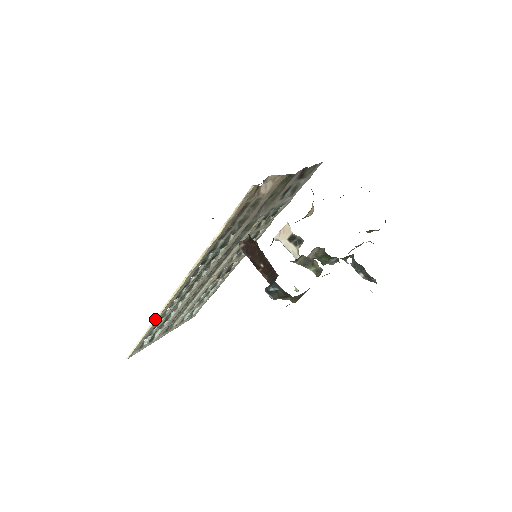
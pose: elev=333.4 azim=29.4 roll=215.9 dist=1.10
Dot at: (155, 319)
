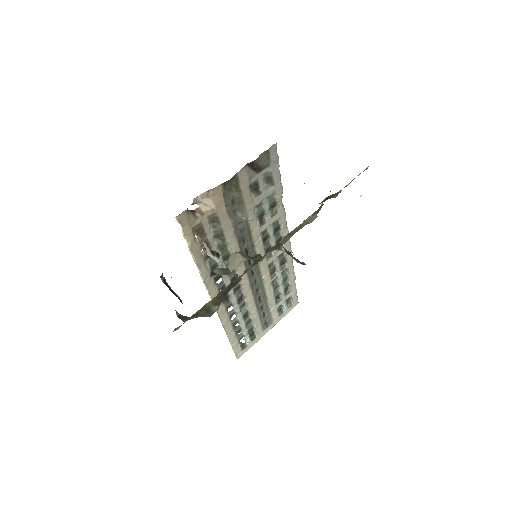
Dot at: occluded
